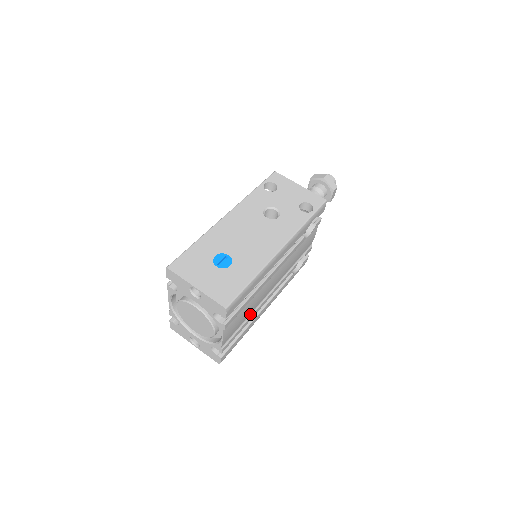
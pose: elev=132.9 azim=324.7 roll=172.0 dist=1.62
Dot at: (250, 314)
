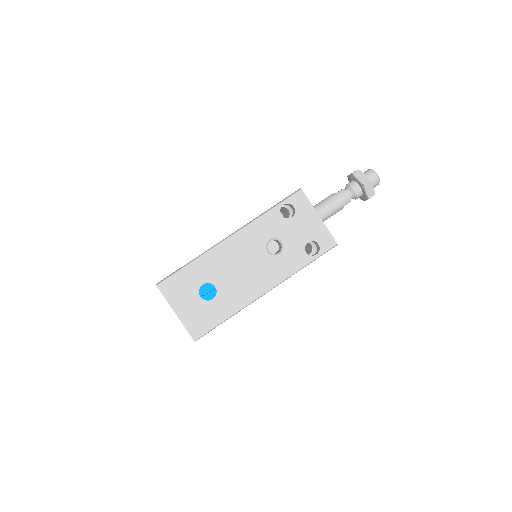
Dot at: occluded
